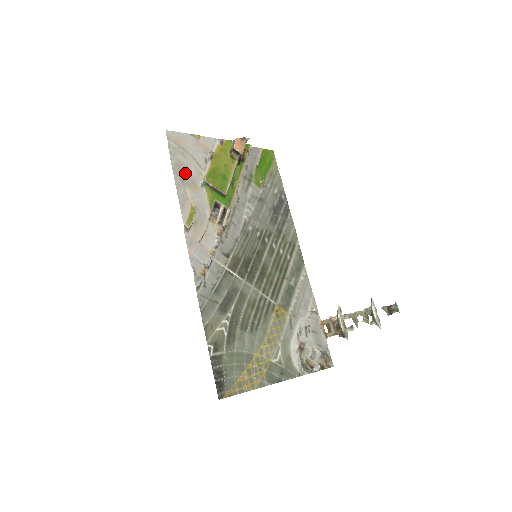
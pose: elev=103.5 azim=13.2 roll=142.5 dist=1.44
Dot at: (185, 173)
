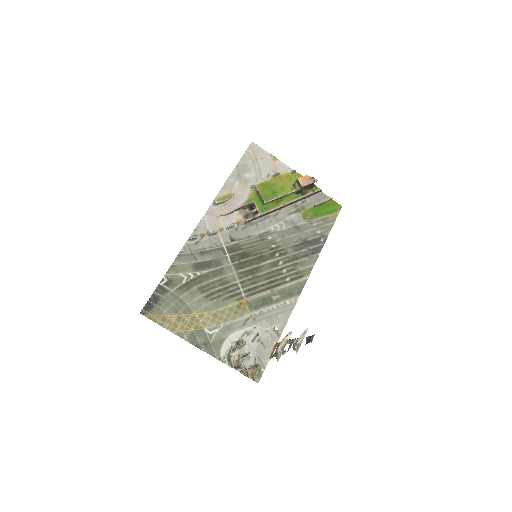
Dot at: (245, 173)
